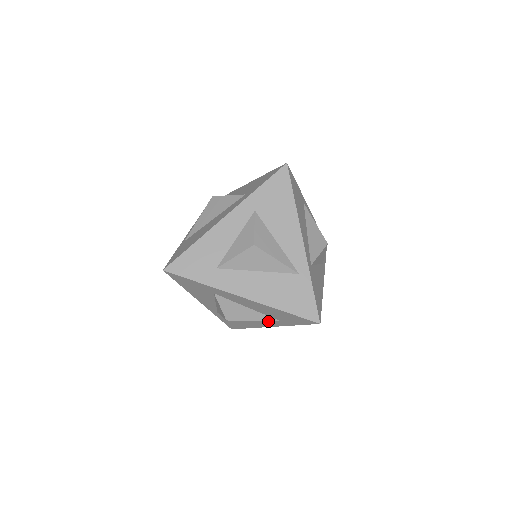
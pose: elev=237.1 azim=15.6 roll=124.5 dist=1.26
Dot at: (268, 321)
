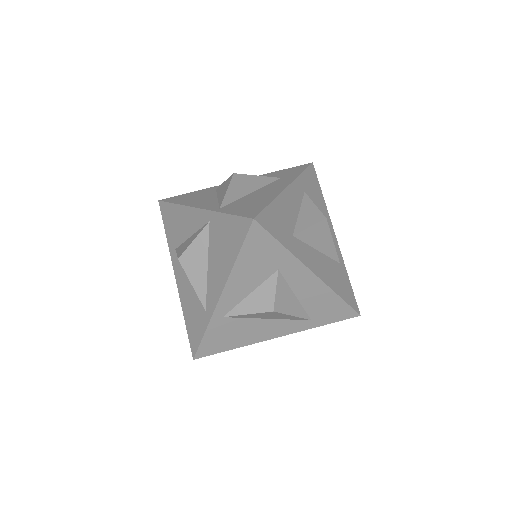
Dot at: (290, 324)
